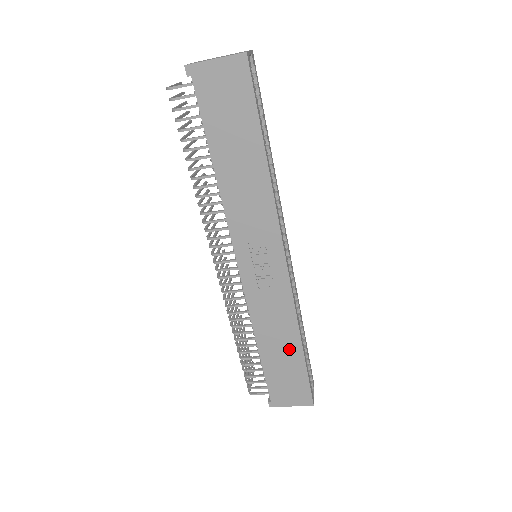
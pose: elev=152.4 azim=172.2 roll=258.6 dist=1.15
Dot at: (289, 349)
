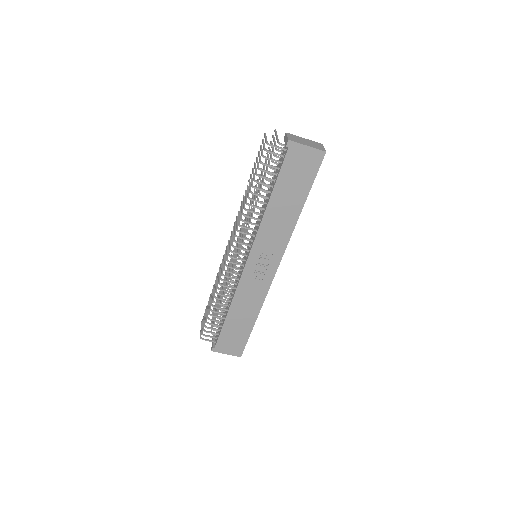
Dot at: (247, 319)
